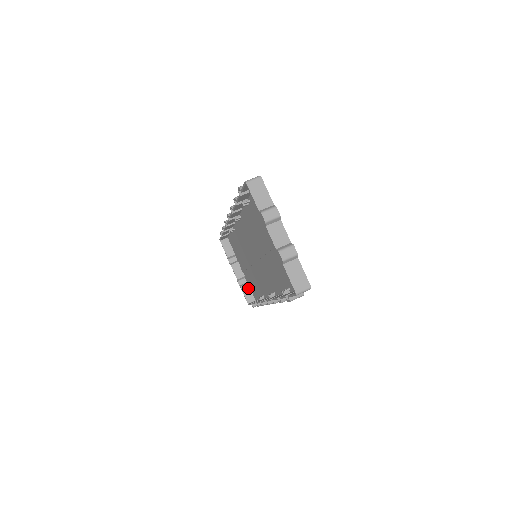
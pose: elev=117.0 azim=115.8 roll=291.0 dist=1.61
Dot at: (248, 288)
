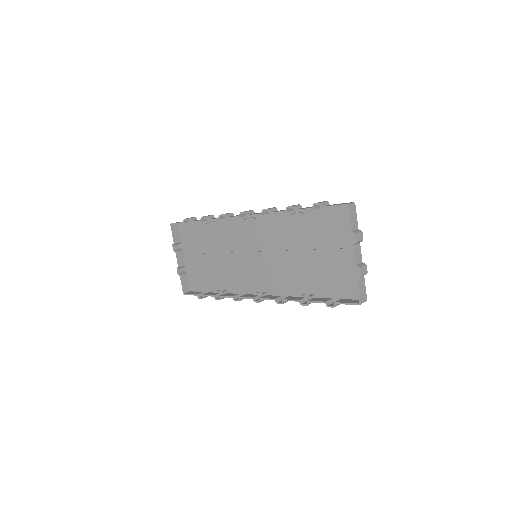
Dot at: (186, 278)
